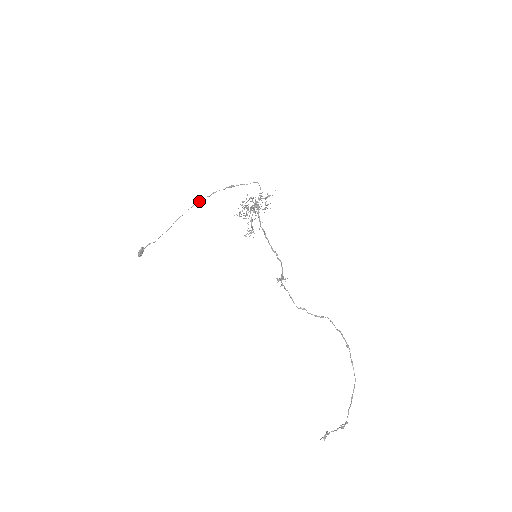
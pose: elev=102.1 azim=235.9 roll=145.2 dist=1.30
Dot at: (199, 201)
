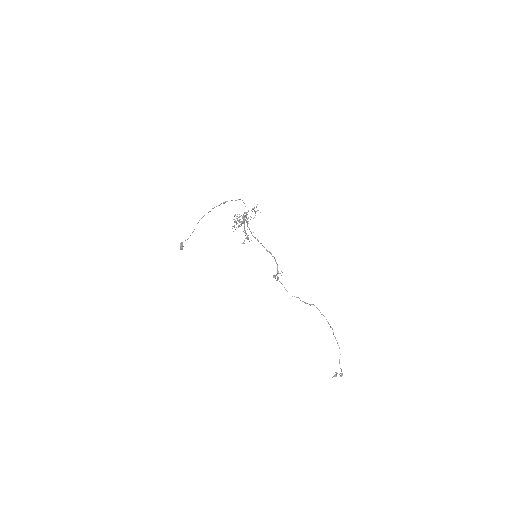
Dot at: occluded
